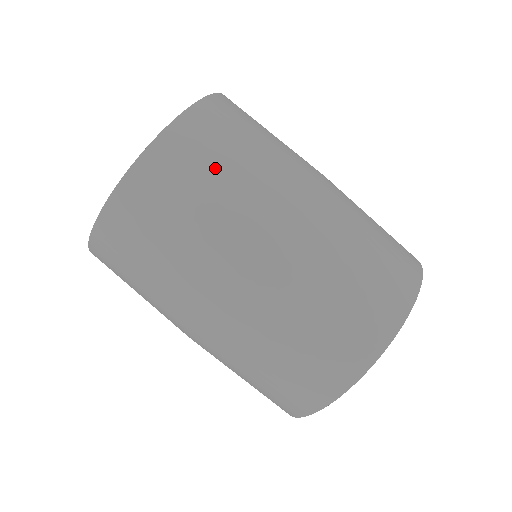
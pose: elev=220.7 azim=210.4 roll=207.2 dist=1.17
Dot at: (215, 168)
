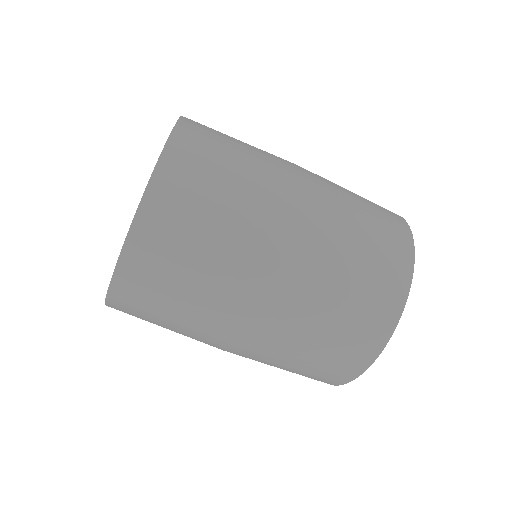
Dot at: (212, 194)
